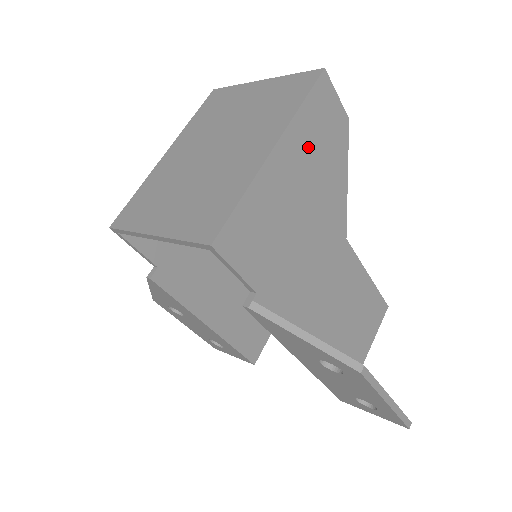
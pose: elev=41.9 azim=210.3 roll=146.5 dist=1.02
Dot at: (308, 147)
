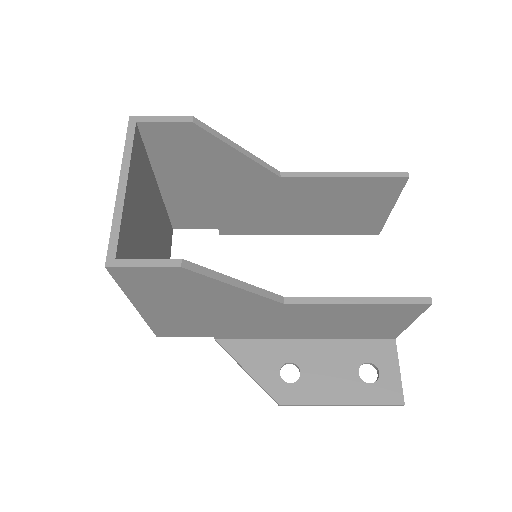
Dot at: (163, 297)
